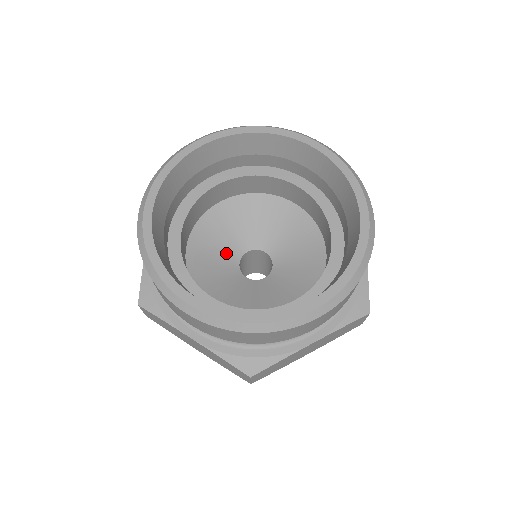
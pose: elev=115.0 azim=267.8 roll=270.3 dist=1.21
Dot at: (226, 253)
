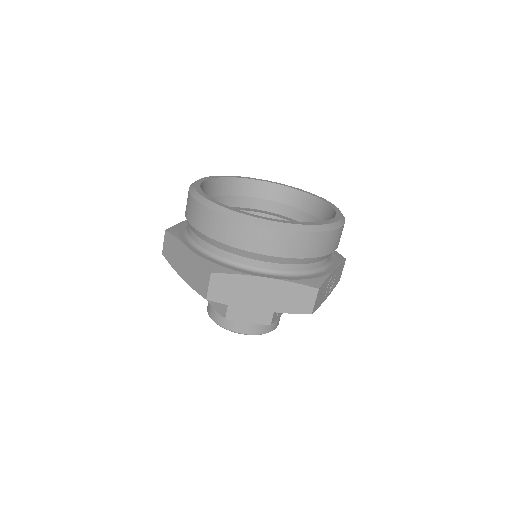
Dot at: occluded
